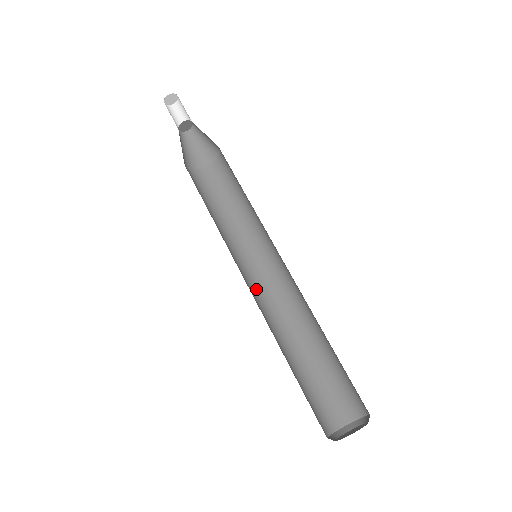
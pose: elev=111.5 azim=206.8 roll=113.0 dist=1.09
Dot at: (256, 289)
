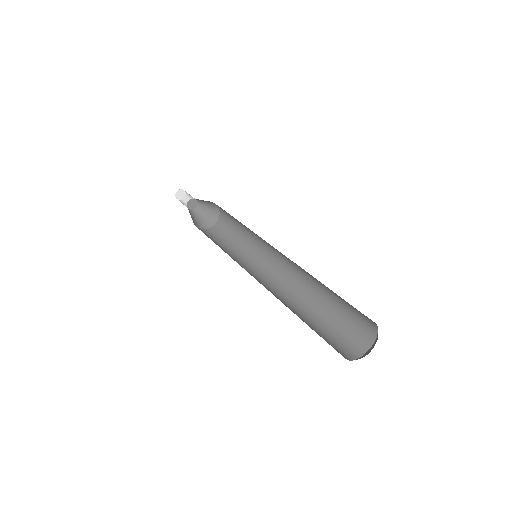
Dot at: (271, 279)
